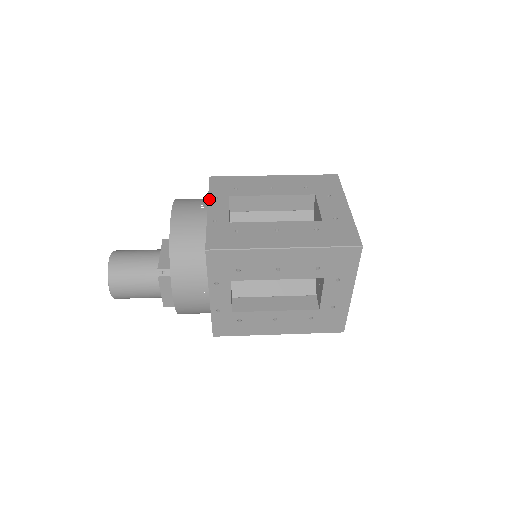
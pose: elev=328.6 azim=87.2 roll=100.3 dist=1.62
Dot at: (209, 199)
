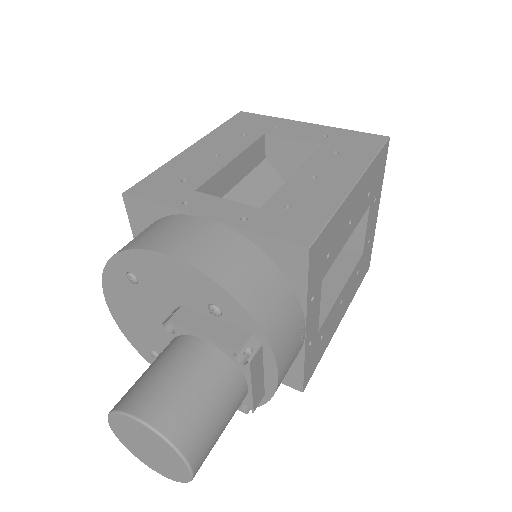
Dot at: (182, 209)
